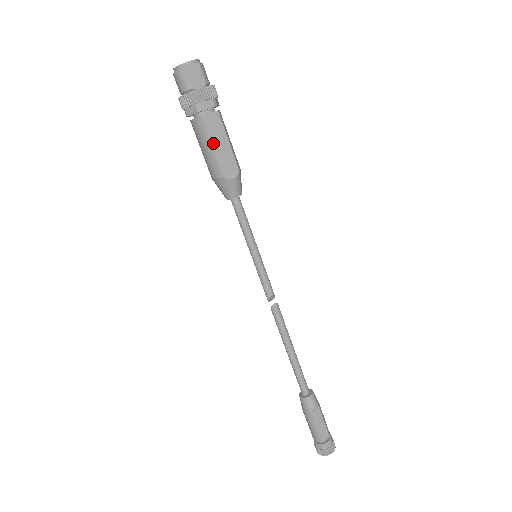
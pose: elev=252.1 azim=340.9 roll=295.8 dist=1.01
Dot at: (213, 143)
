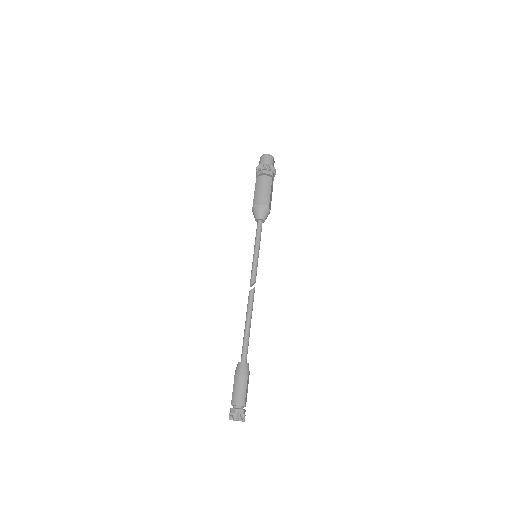
Dot at: (271, 191)
